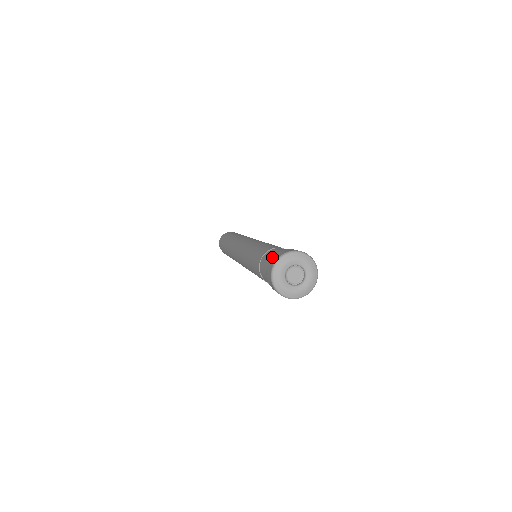
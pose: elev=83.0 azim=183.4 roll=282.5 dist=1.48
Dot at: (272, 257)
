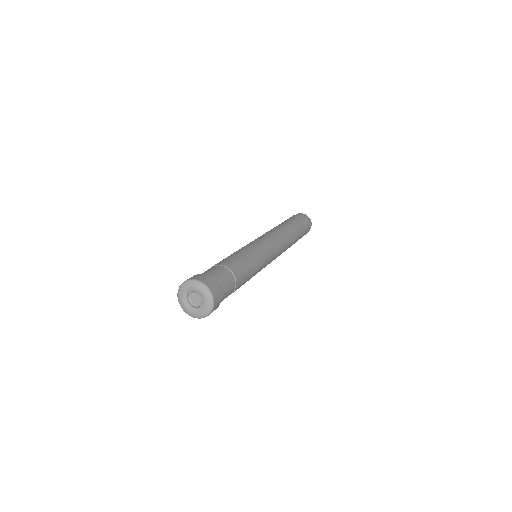
Dot at: occluded
